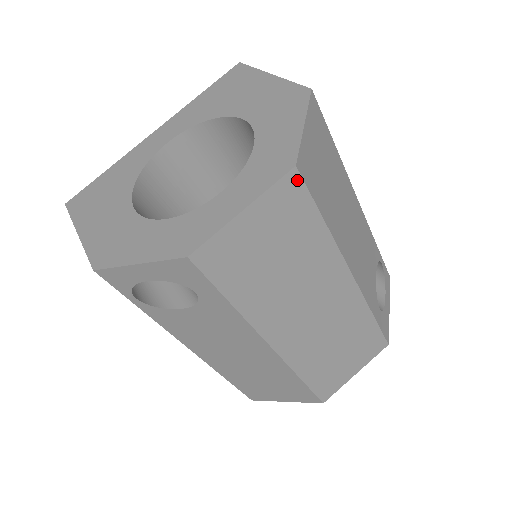
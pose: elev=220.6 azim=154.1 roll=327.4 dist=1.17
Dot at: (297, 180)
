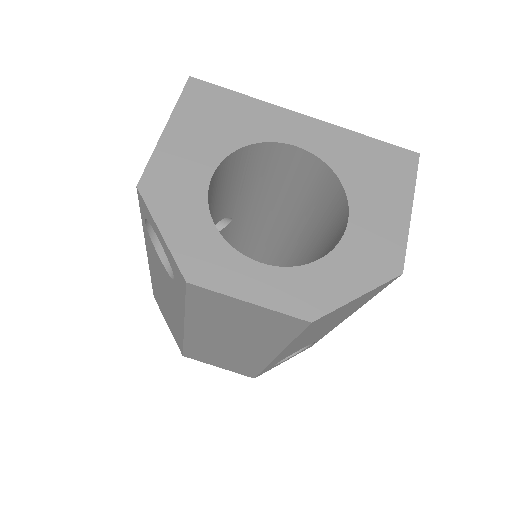
Dot at: (303, 324)
